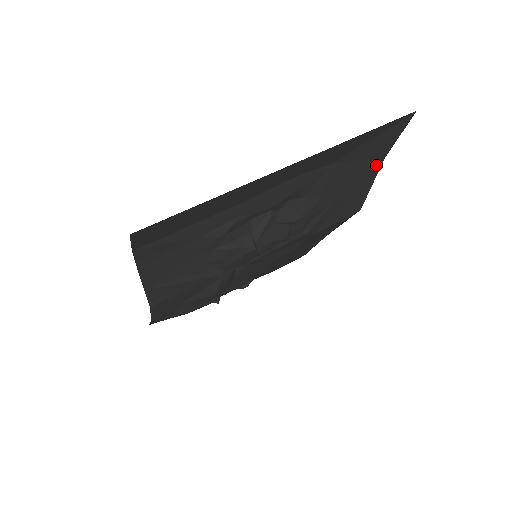
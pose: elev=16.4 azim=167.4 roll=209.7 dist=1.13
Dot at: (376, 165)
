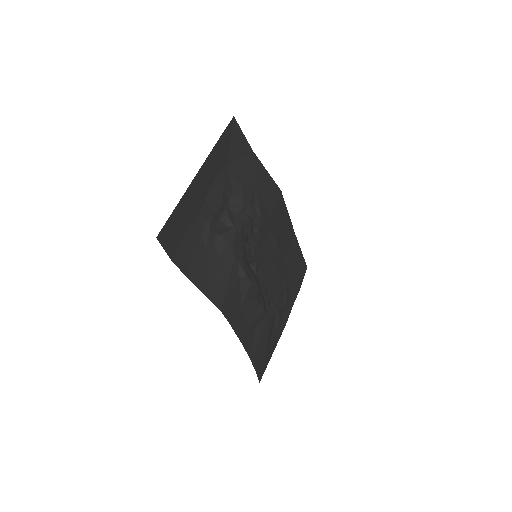
Dot at: (254, 158)
